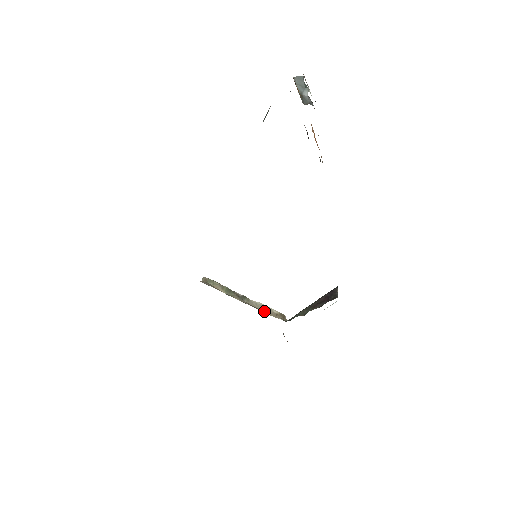
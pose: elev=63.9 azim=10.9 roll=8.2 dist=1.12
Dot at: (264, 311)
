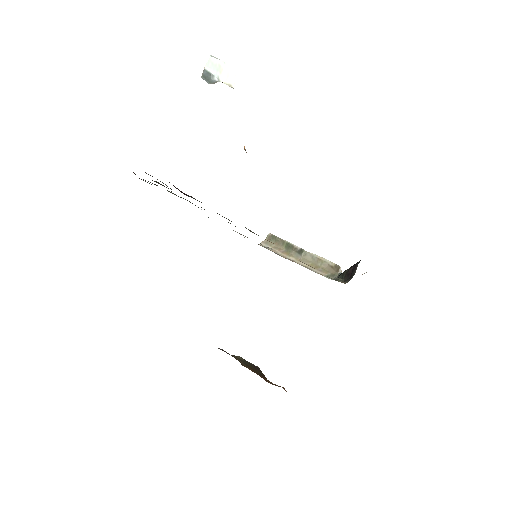
Dot at: (318, 265)
